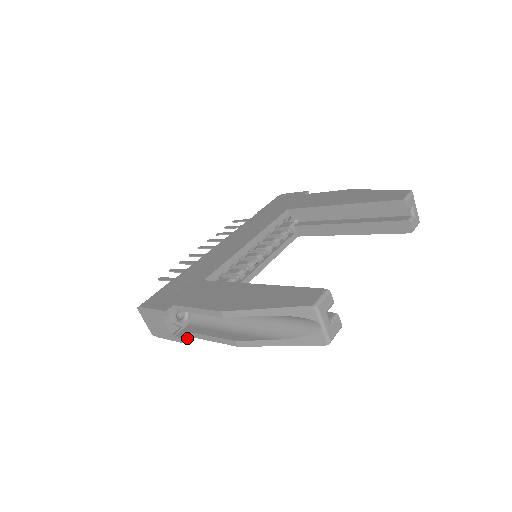
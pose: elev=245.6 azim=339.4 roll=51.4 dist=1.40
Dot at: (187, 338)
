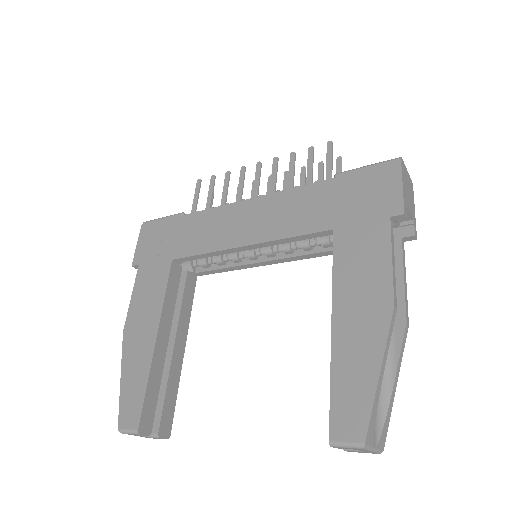
Dot at: occluded
